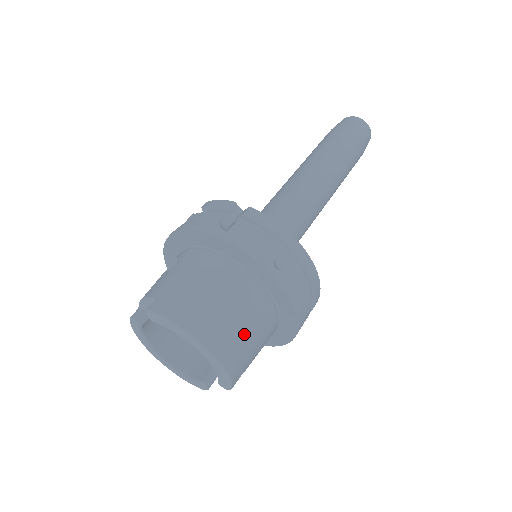
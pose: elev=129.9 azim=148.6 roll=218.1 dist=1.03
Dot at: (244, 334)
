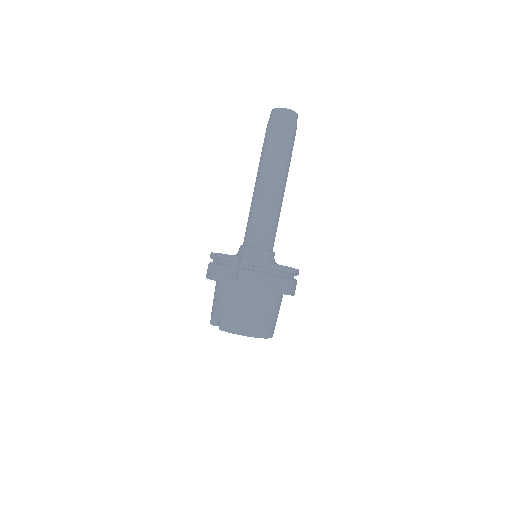
Dot at: (268, 319)
